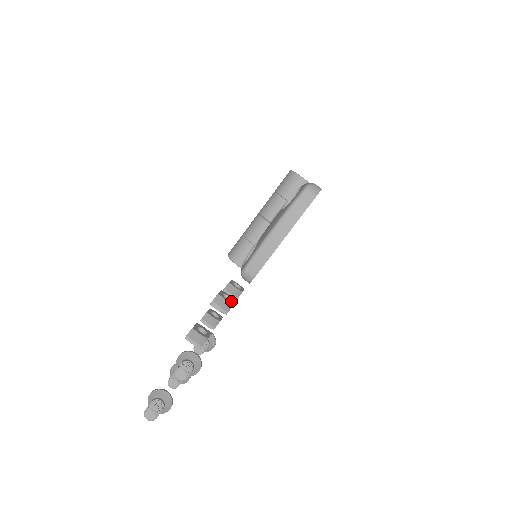
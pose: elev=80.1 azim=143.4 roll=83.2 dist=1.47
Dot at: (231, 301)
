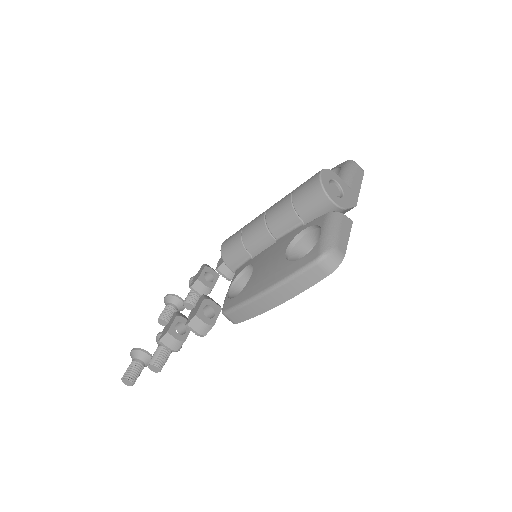
Dot at: (212, 319)
